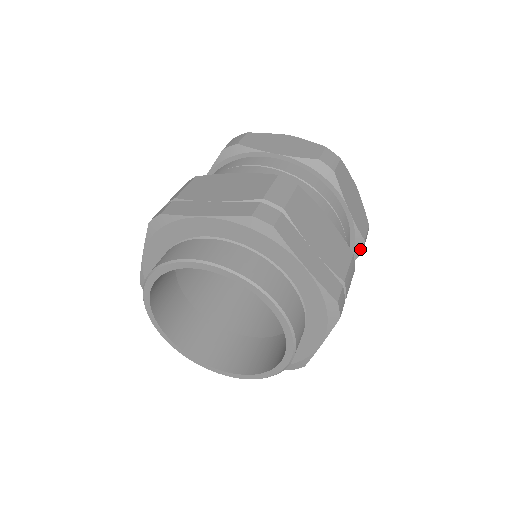
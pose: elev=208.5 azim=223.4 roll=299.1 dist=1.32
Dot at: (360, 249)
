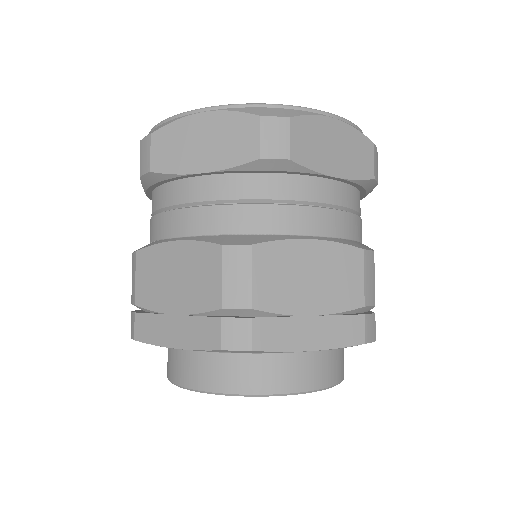
Dot at: occluded
